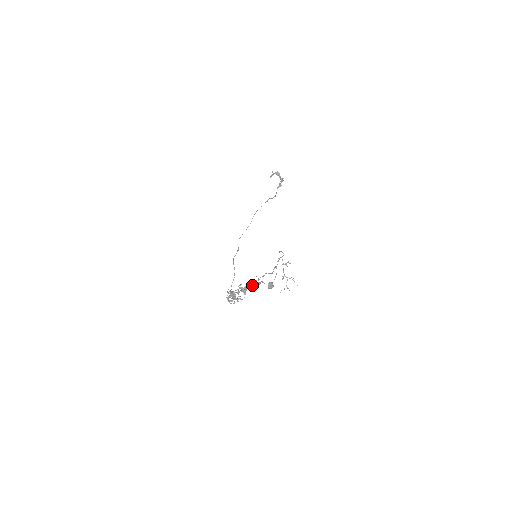
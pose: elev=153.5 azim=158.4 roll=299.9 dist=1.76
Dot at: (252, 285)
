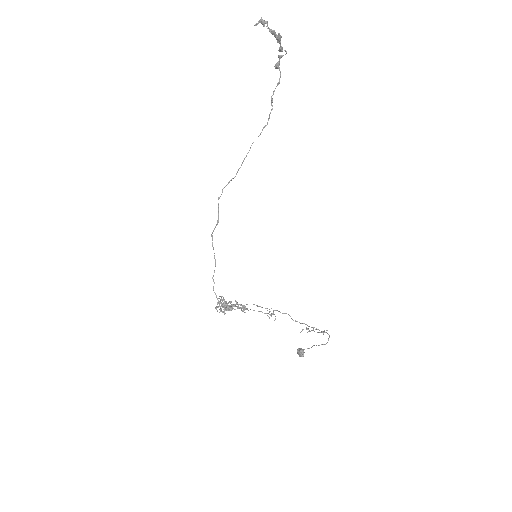
Dot at: (258, 311)
